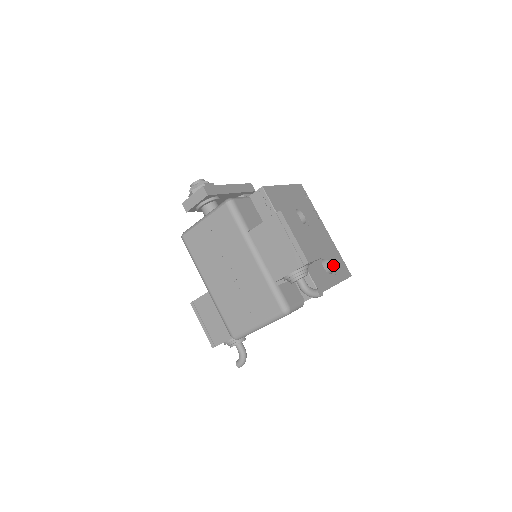
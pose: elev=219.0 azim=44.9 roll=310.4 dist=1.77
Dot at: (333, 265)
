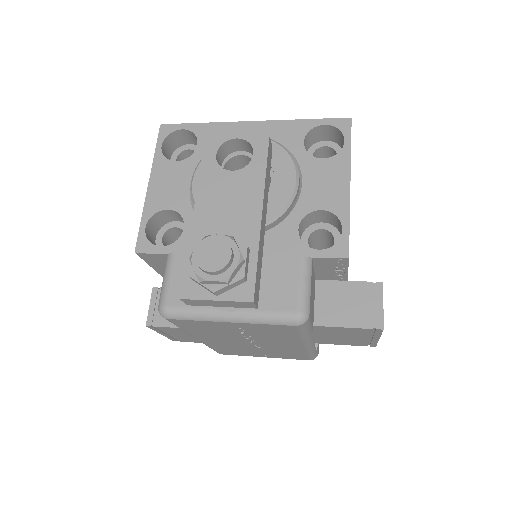
Dot at: occluded
